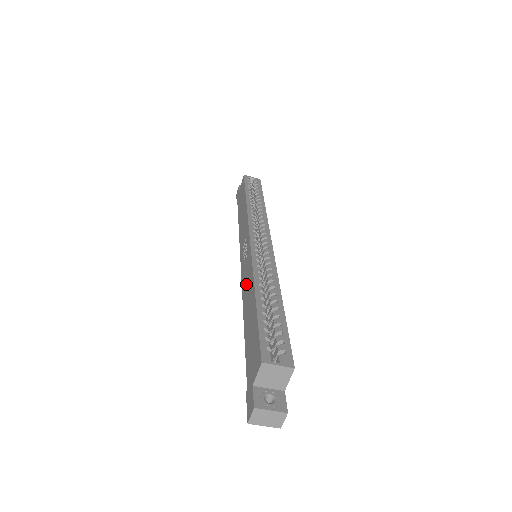
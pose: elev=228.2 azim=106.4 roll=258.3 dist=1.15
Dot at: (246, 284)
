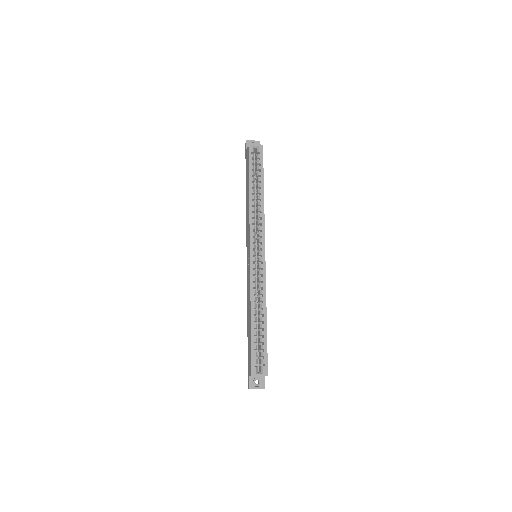
Dot at: (248, 292)
